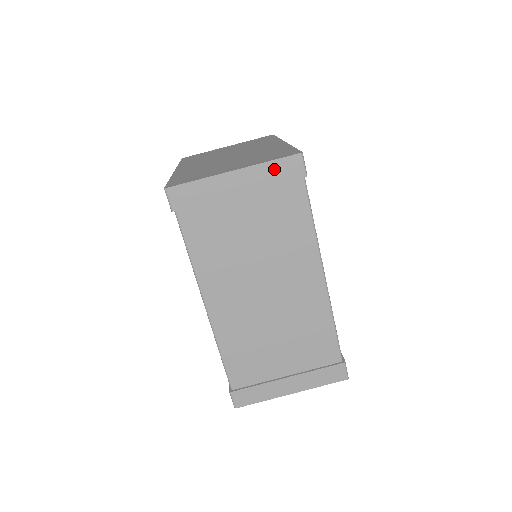
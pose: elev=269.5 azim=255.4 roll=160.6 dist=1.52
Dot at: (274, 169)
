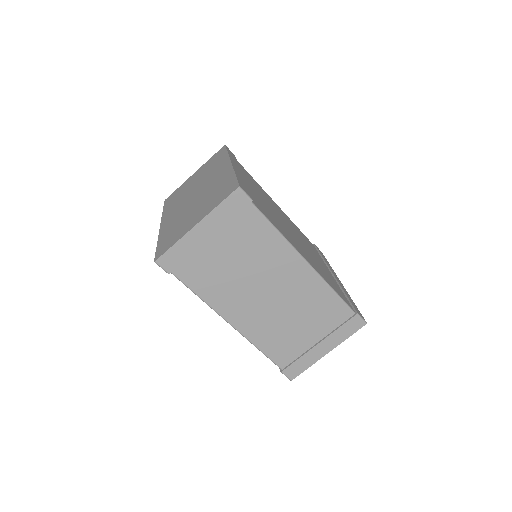
Dot at: (225, 209)
